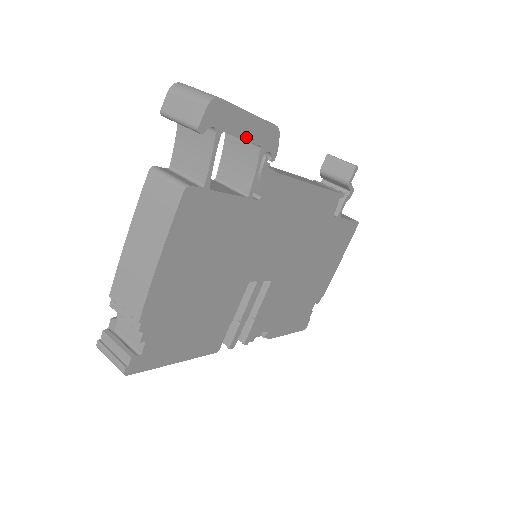
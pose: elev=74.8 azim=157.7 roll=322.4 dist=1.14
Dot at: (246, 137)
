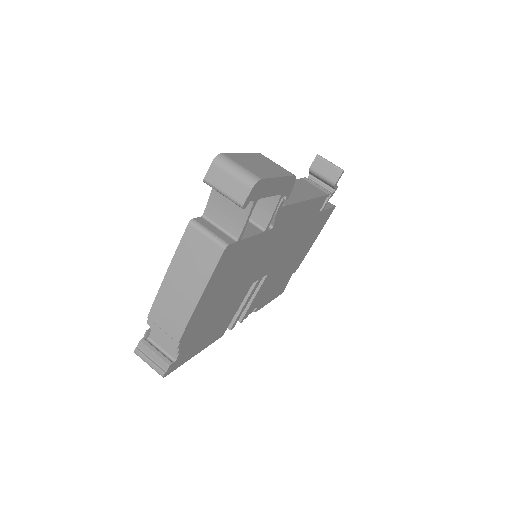
Dot at: (273, 194)
